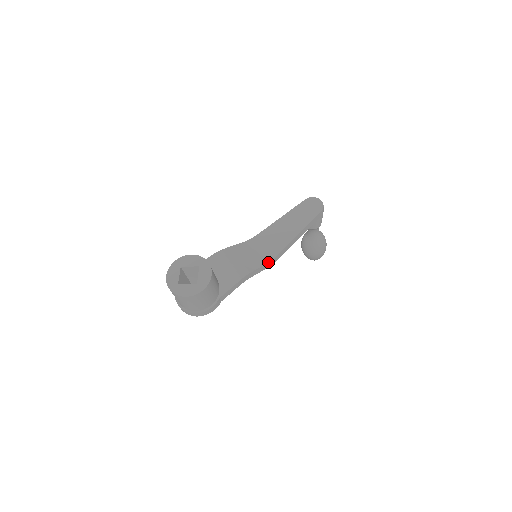
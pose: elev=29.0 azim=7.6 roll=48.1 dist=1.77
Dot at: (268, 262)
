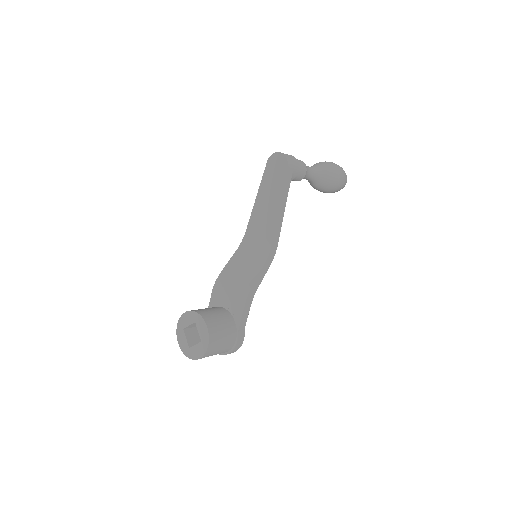
Dot at: (266, 260)
